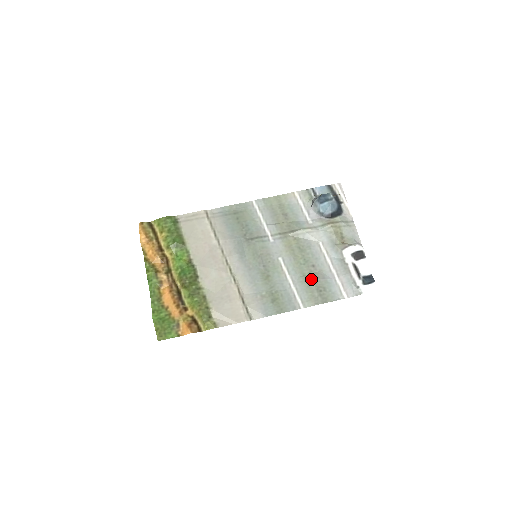
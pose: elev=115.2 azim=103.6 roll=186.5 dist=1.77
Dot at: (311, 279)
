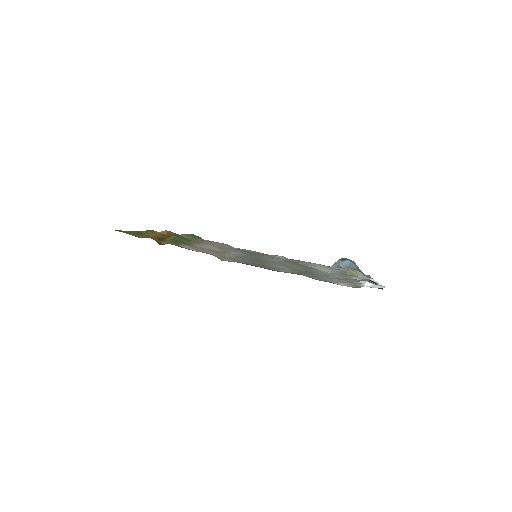
Dot at: (305, 271)
